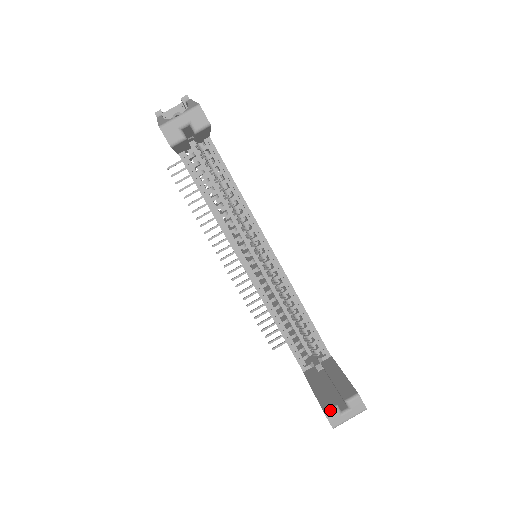
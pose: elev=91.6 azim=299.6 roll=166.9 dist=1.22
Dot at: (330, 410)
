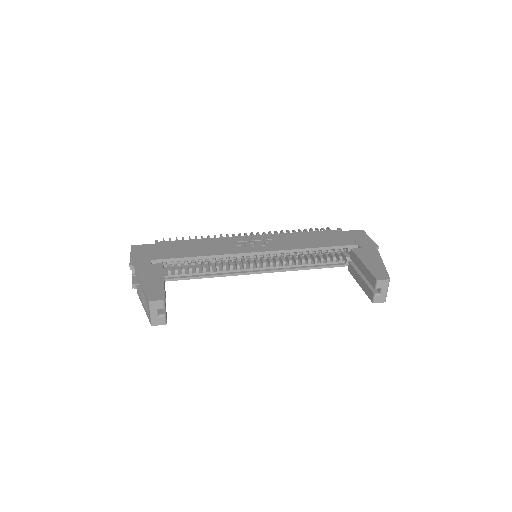
Dot at: (373, 299)
